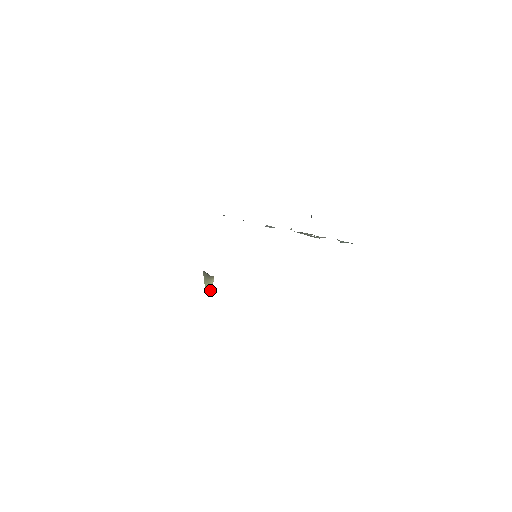
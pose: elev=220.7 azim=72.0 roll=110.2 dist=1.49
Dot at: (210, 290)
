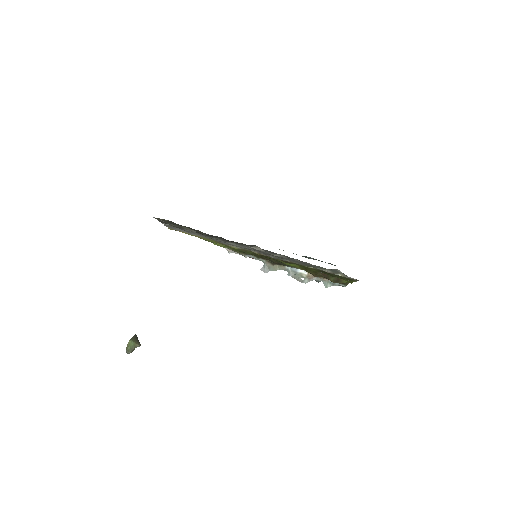
Dot at: (131, 347)
